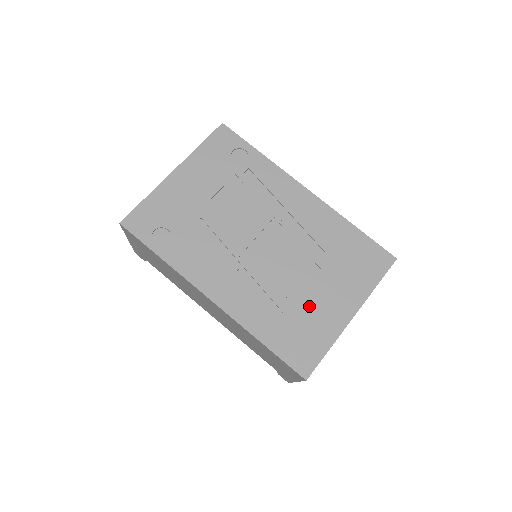
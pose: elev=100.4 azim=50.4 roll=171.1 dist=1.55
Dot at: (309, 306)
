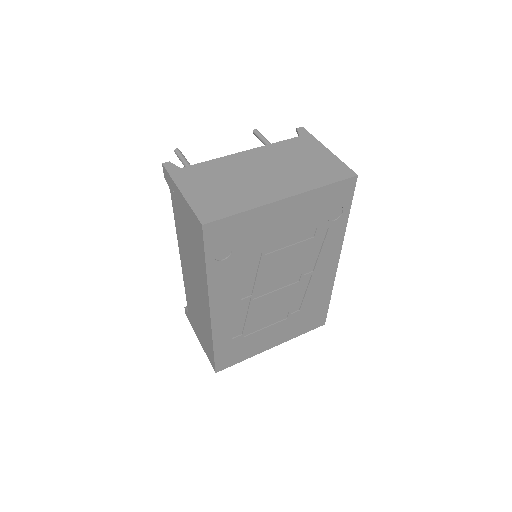
Dot at: (259, 336)
